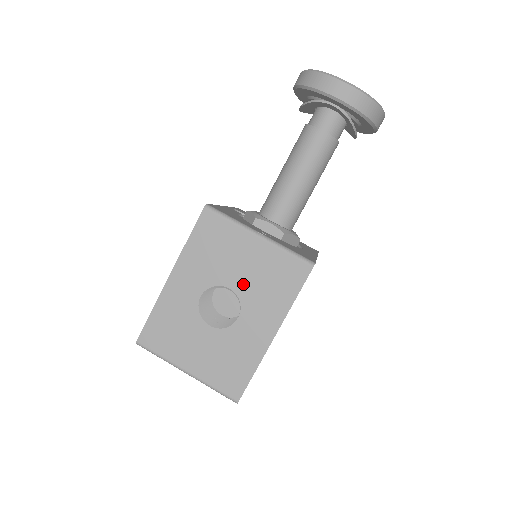
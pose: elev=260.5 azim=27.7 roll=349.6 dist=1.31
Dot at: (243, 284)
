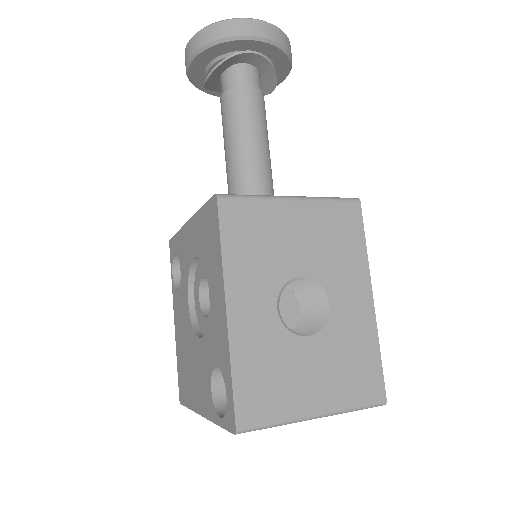
Dot at: (311, 262)
